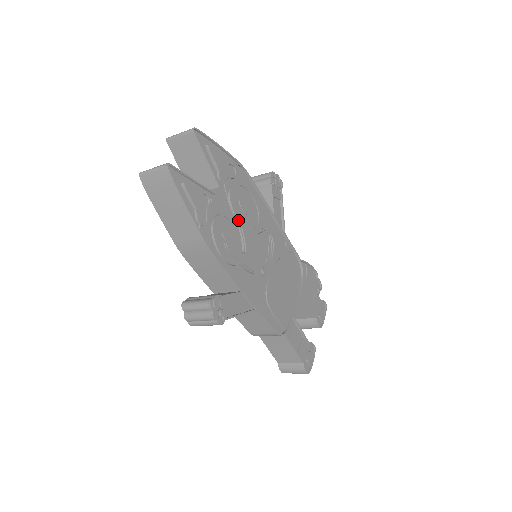
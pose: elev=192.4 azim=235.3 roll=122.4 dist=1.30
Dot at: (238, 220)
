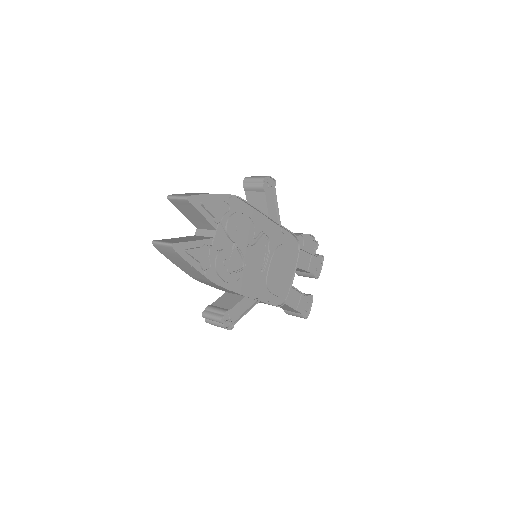
Dot at: (236, 246)
